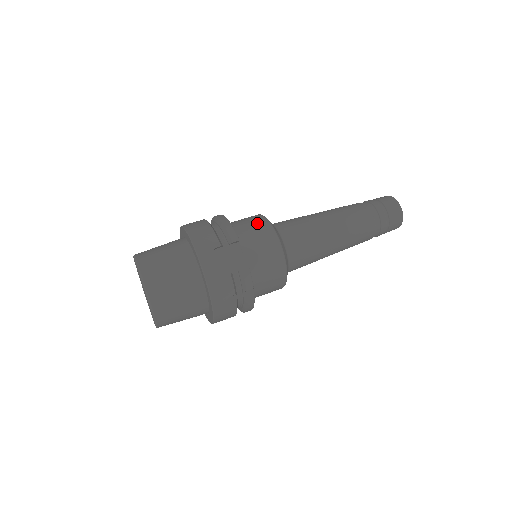
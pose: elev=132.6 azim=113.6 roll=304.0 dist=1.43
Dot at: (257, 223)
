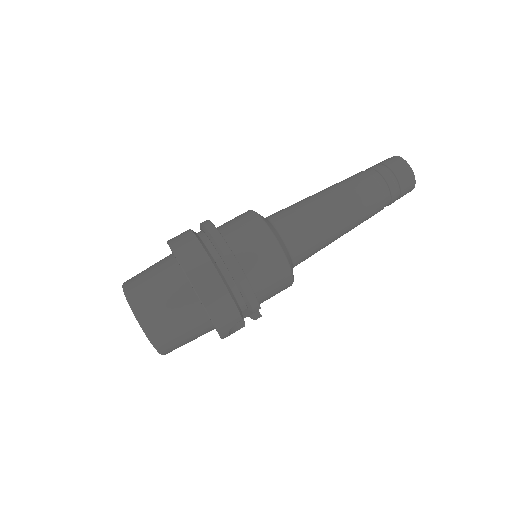
Dot at: (276, 269)
